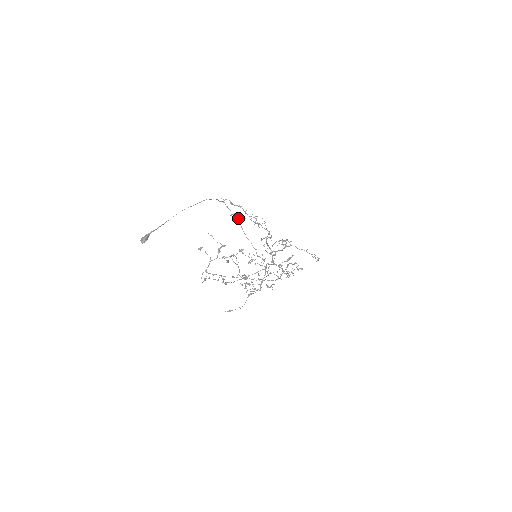
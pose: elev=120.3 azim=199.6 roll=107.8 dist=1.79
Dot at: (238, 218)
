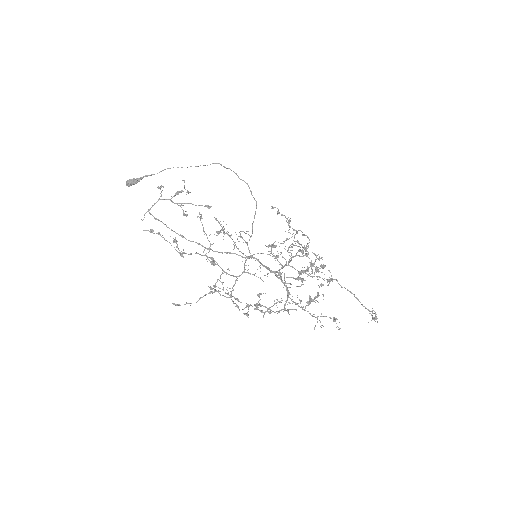
Dot at: (256, 205)
